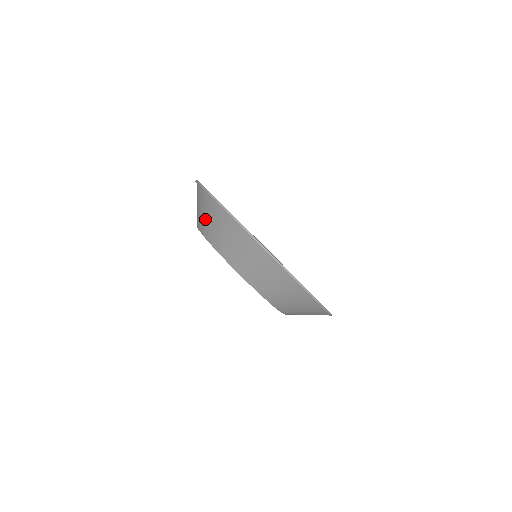
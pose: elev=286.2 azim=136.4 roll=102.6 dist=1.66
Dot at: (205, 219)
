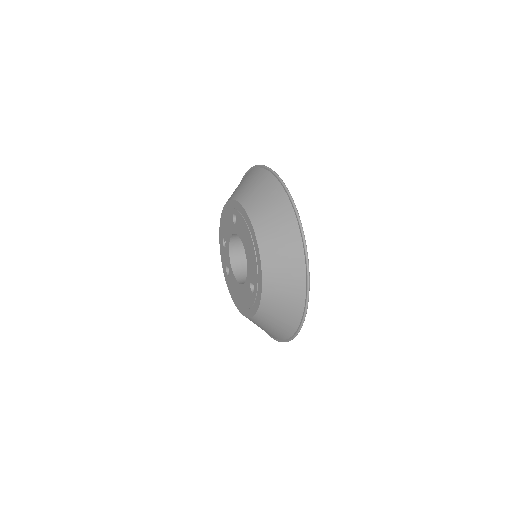
Dot at: (279, 265)
